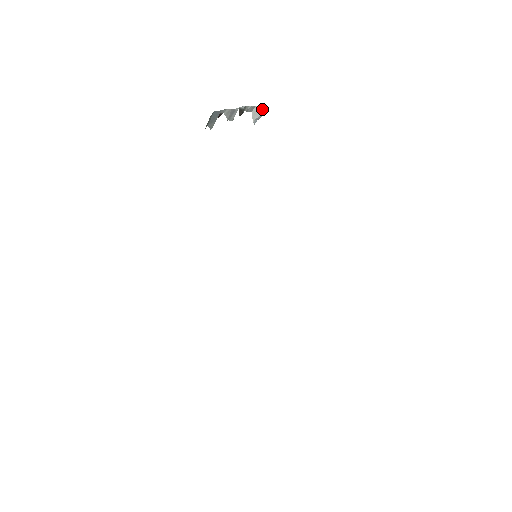
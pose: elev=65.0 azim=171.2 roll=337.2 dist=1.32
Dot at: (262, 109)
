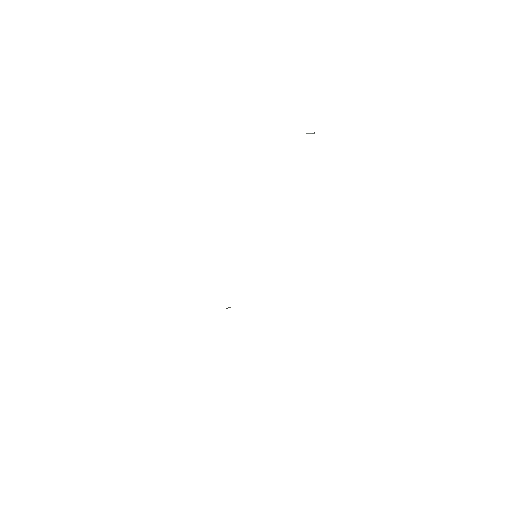
Dot at: (313, 133)
